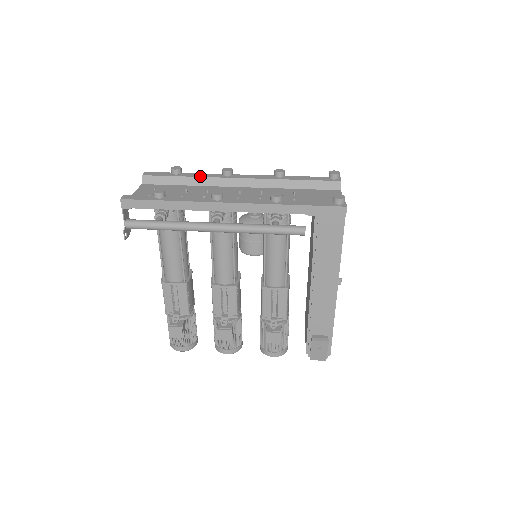
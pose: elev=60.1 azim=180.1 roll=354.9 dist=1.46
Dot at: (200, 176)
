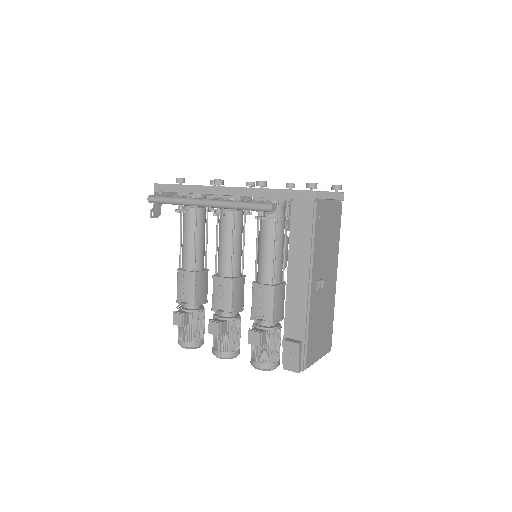
Dot at: occluded
